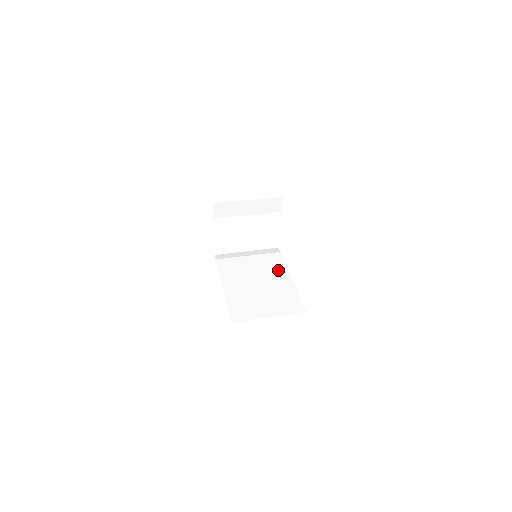
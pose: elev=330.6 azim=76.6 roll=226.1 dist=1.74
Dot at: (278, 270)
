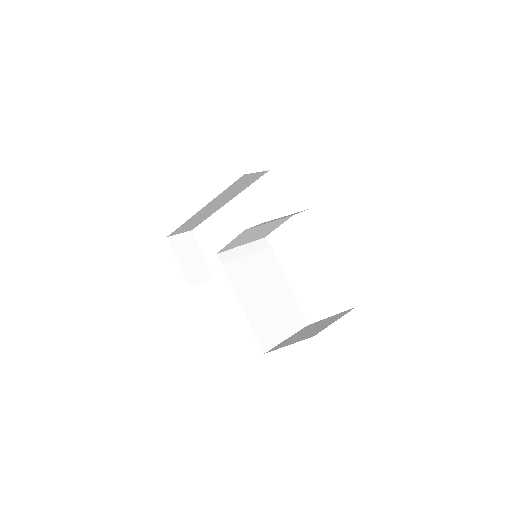
Dot at: (276, 273)
